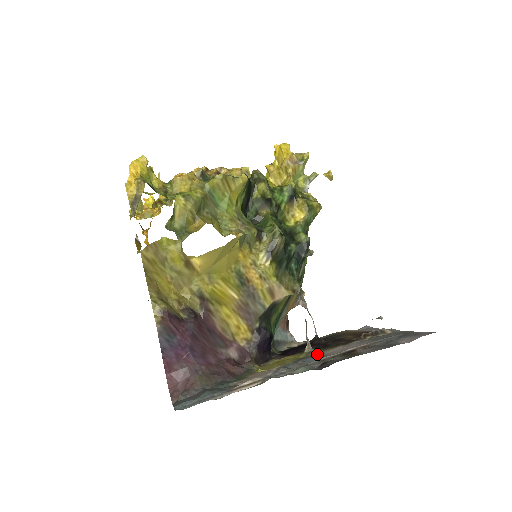
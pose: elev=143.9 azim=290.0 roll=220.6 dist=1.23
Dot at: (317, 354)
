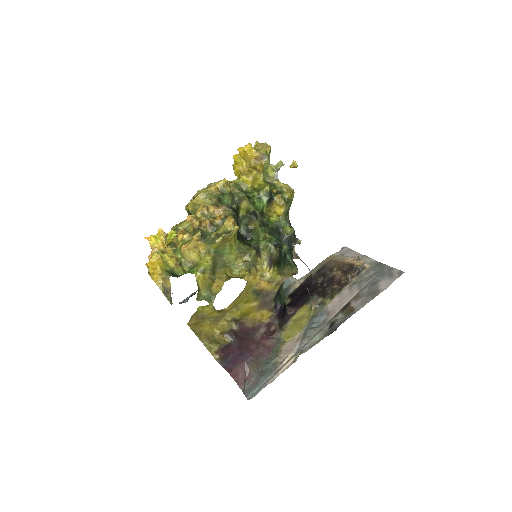
Dot at: (322, 310)
